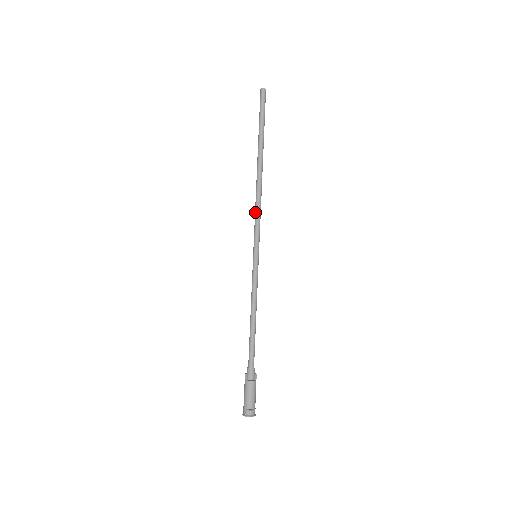
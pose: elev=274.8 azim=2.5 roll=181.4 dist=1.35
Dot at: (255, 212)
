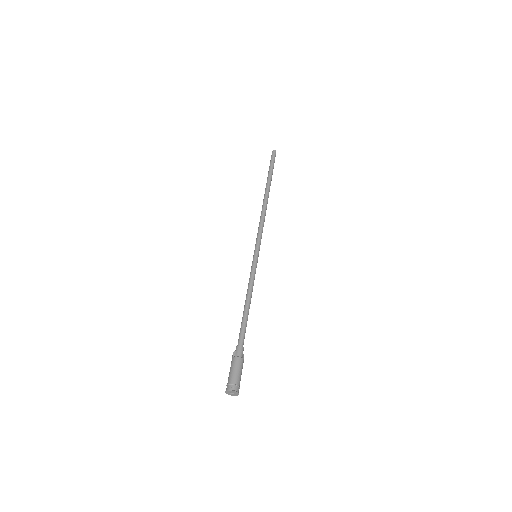
Dot at: (260, 224)
